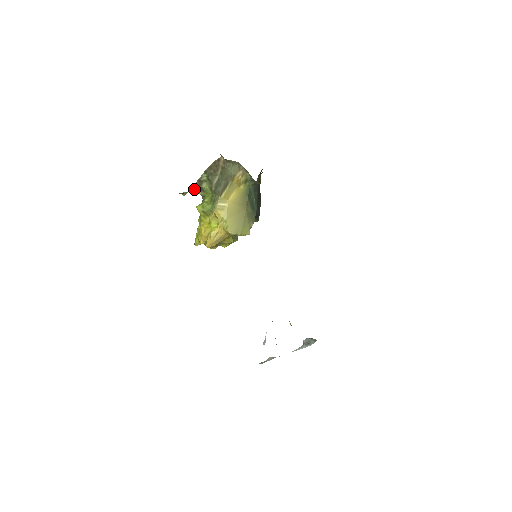
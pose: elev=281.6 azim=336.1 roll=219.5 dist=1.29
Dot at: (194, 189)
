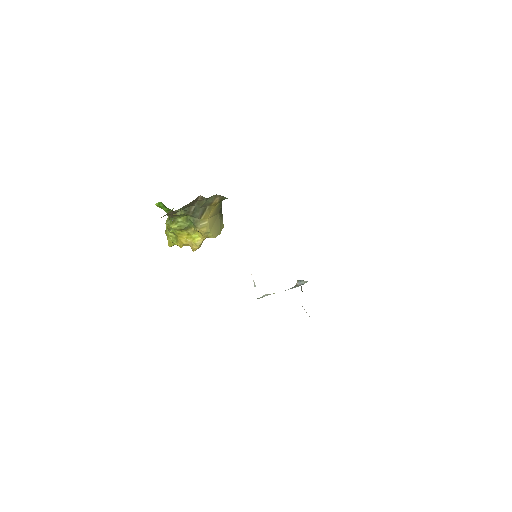
Dot at: occluded
